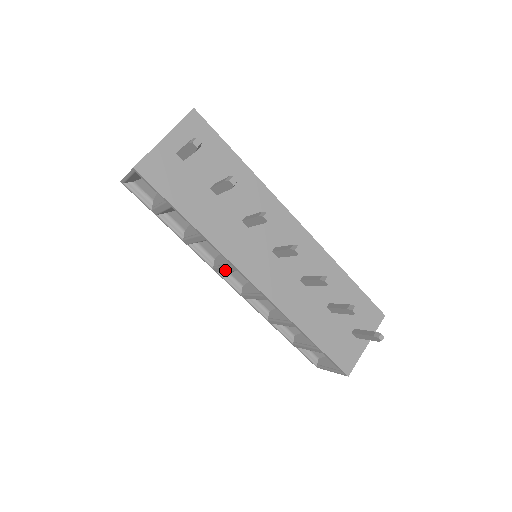
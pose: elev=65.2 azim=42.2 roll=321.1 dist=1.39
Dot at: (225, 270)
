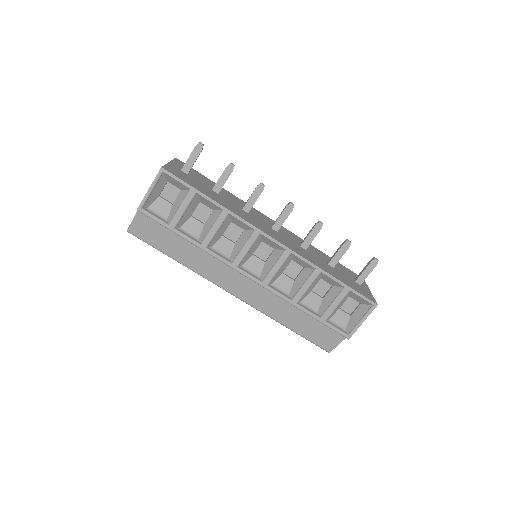
Dot at: (246, 250)
